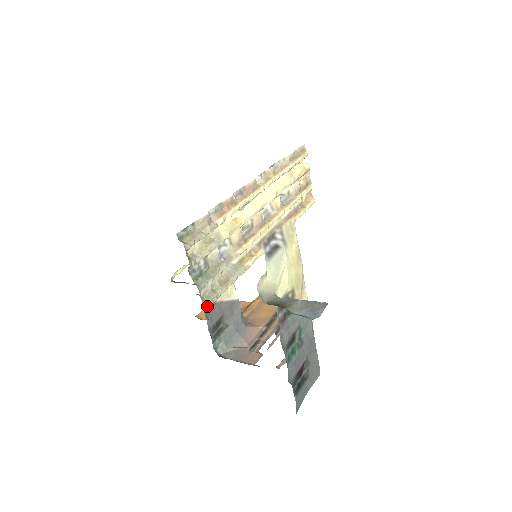
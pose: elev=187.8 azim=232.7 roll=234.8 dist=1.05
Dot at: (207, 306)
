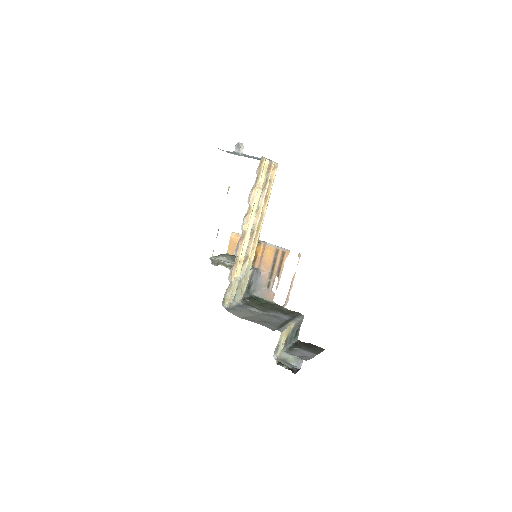
Dot at: occluded
